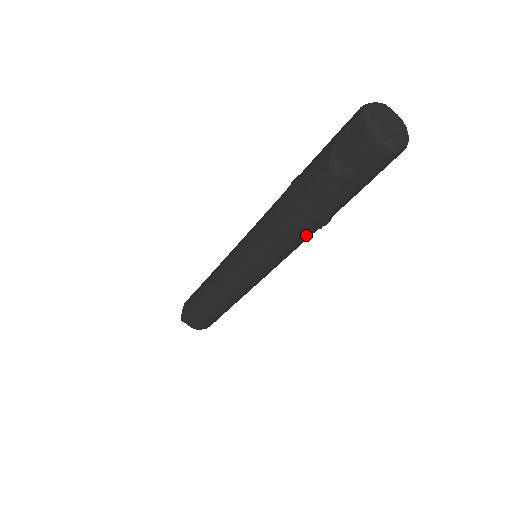
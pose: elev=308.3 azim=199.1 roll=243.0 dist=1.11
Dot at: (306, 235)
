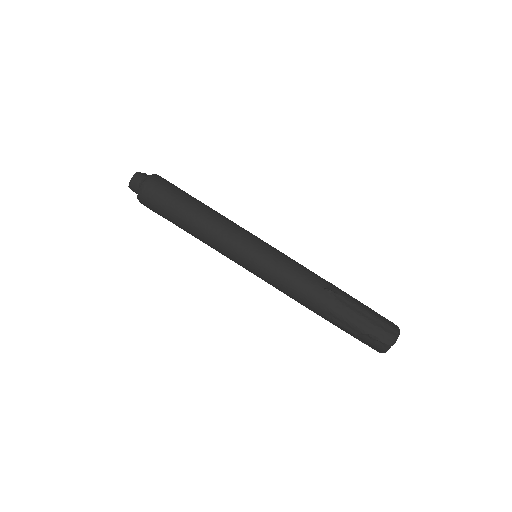
Dot at: occluded
